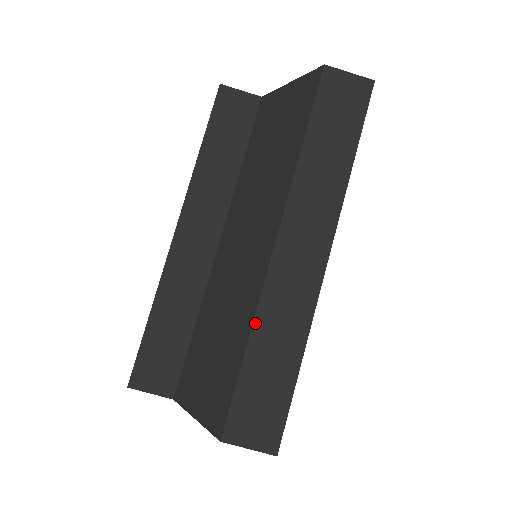
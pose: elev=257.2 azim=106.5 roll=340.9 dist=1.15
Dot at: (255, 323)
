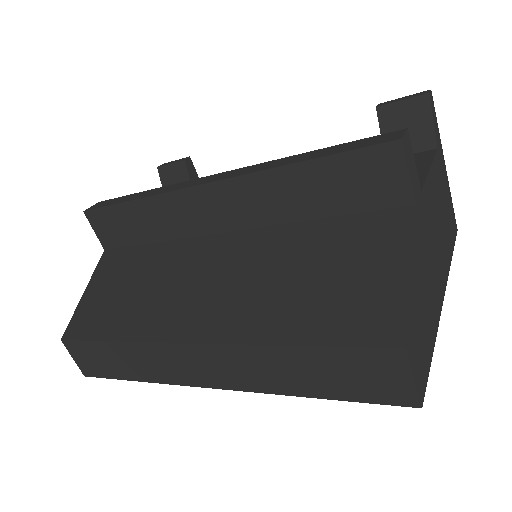
Dot at: (129, 343)
